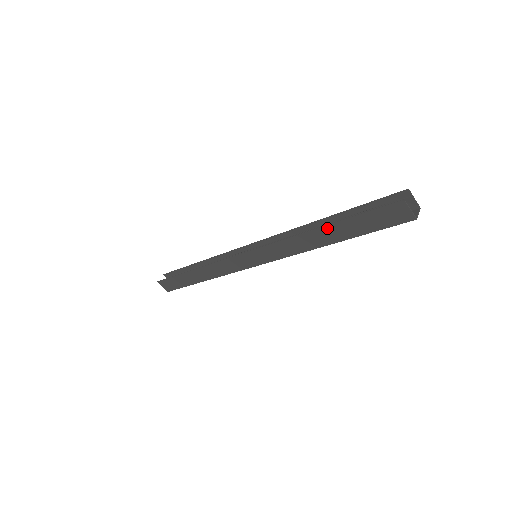
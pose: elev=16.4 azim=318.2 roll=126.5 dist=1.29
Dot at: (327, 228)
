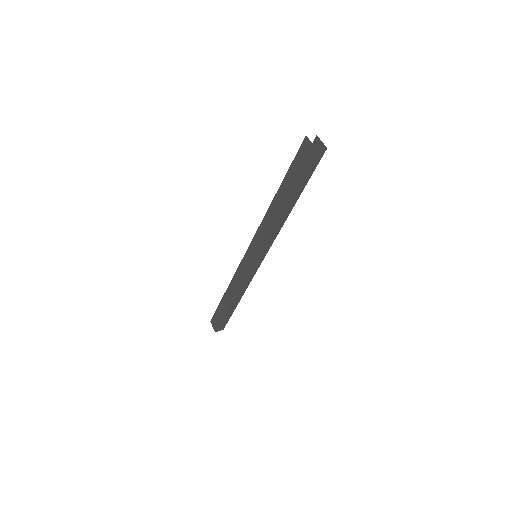
Dot at: (279, 192)
